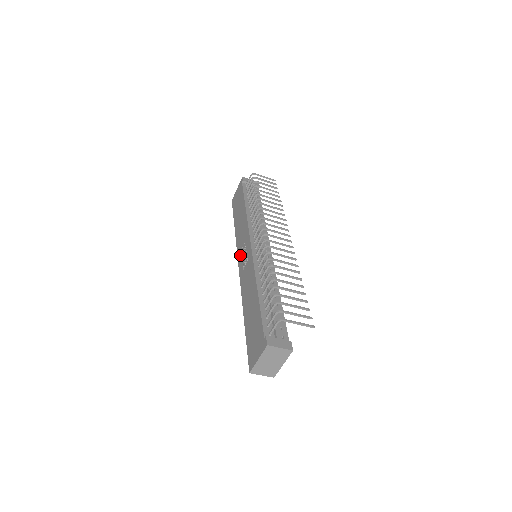
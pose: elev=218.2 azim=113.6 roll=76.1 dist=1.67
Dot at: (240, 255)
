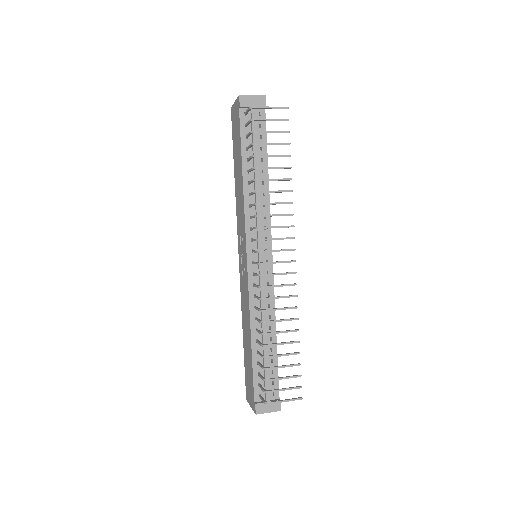
Dot at: (239, 243)
